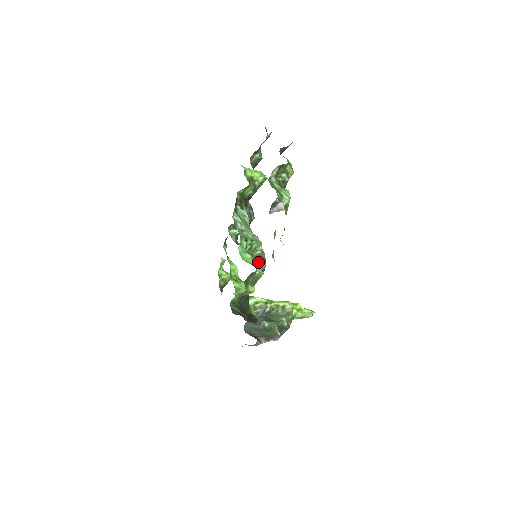
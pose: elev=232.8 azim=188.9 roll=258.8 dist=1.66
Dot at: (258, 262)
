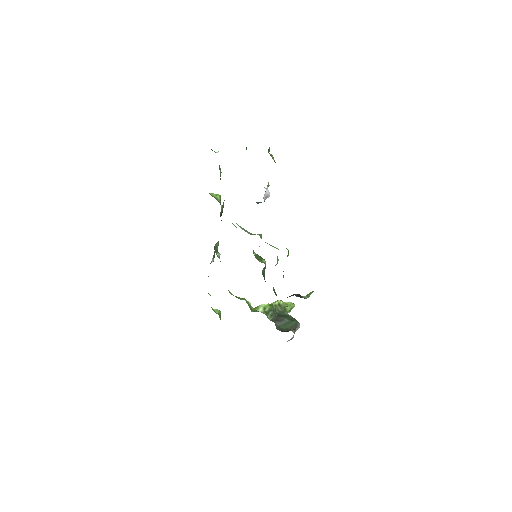
Dot at: (275, 247)
